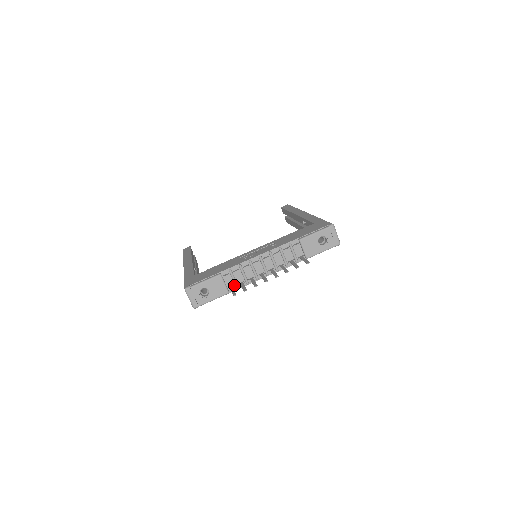
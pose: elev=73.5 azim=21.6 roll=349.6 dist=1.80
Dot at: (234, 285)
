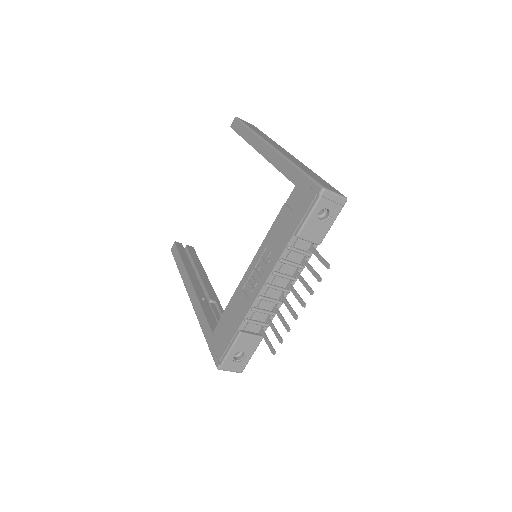
Dot at: (262, 326)
